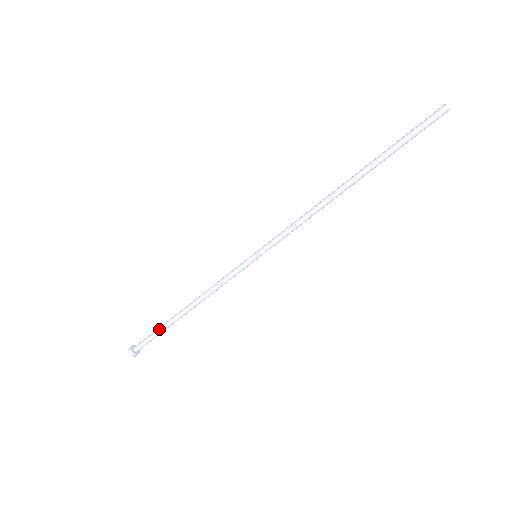
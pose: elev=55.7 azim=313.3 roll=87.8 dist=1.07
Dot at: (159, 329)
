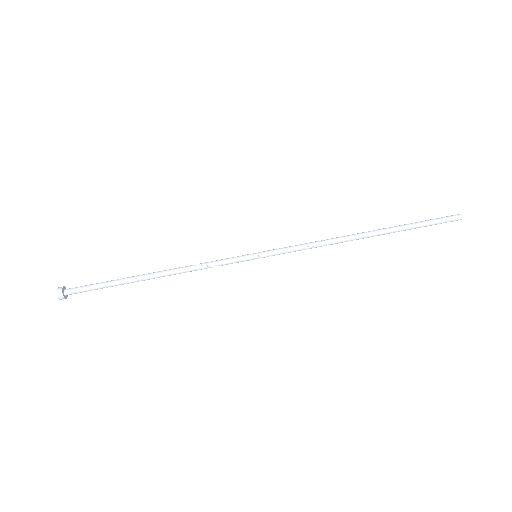
Dot at: (111, 282)
